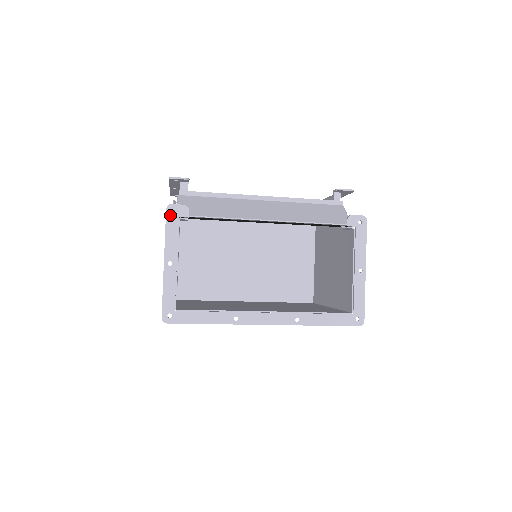
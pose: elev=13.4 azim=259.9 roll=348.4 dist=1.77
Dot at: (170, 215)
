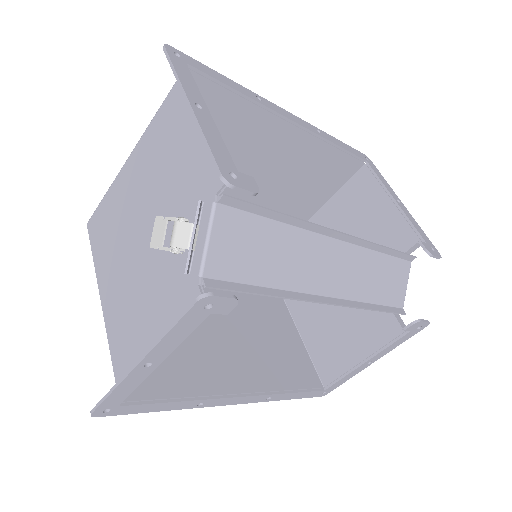
Dot at: (197, 310)
